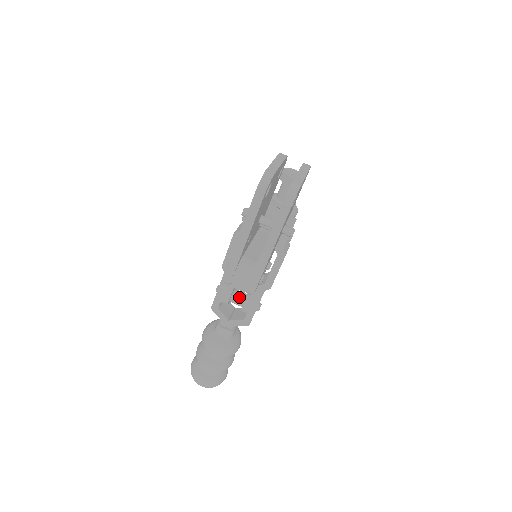
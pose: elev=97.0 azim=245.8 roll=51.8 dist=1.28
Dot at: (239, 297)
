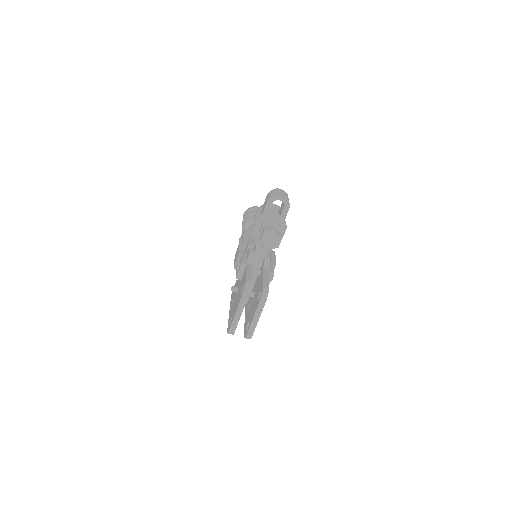
Dot at: occluded
